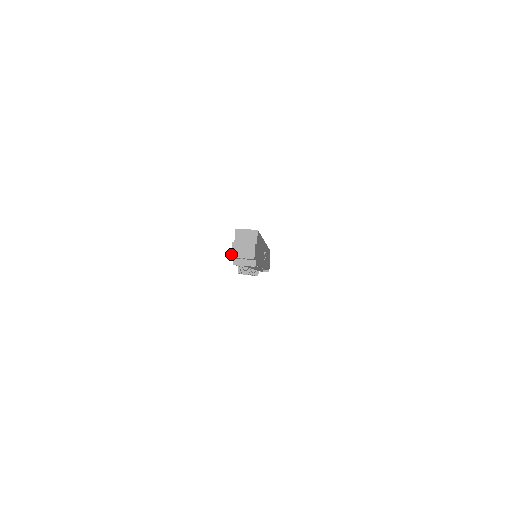
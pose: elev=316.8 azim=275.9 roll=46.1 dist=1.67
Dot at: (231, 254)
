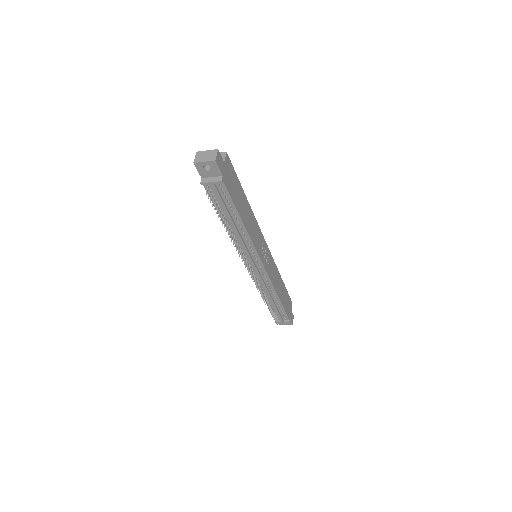
Dot at: (194, 160)
